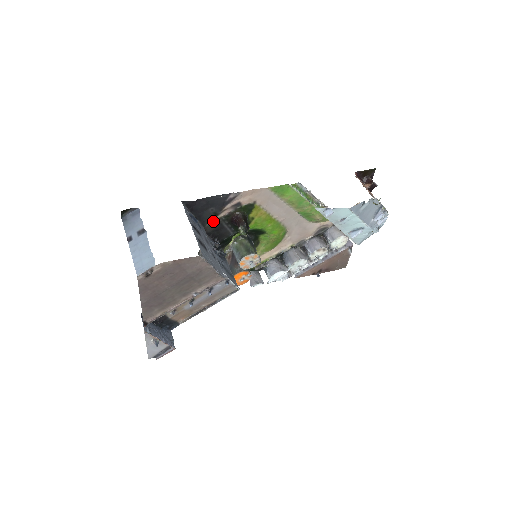
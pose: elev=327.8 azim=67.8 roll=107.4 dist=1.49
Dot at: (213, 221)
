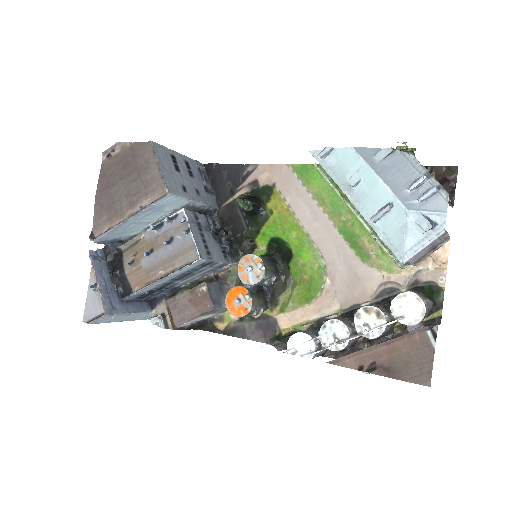
Dot at: (229, 202)
